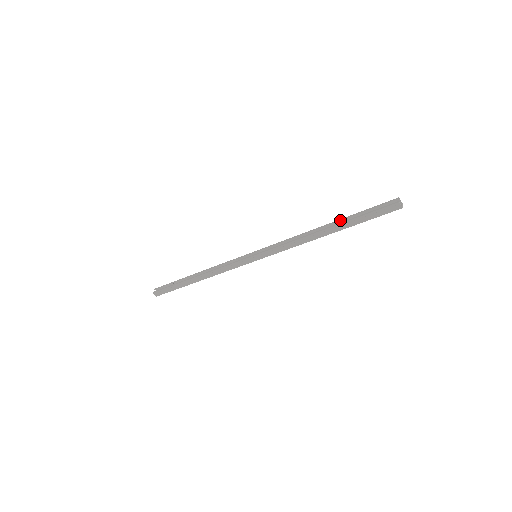
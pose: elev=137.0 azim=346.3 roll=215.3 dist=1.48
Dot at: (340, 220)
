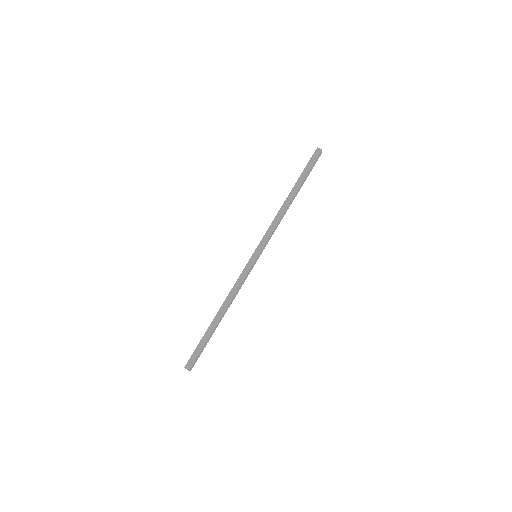
Dot at: occluded
